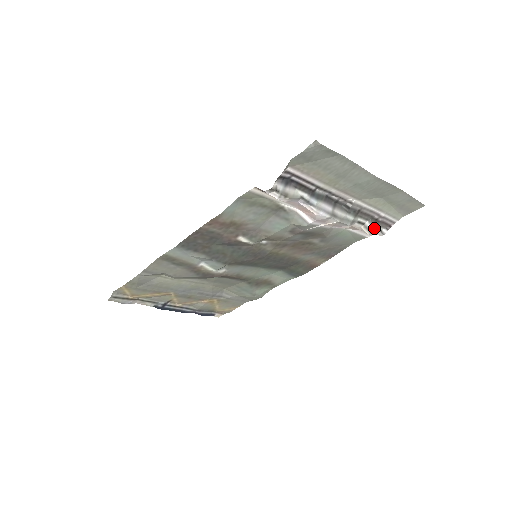
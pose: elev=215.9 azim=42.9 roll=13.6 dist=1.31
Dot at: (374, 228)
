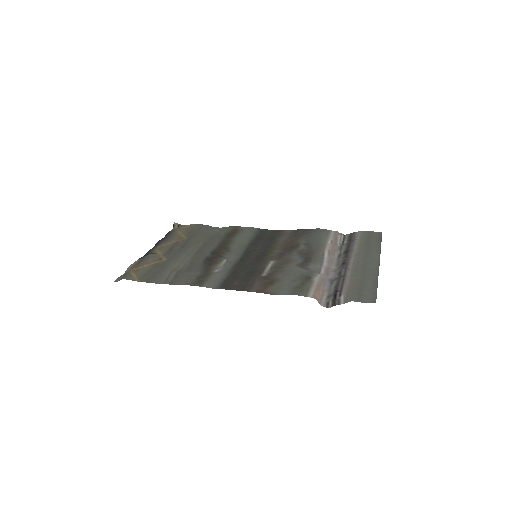
Dot at: (345, 243)
